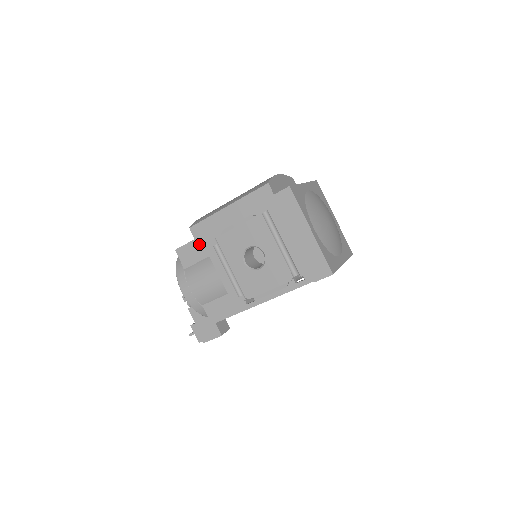
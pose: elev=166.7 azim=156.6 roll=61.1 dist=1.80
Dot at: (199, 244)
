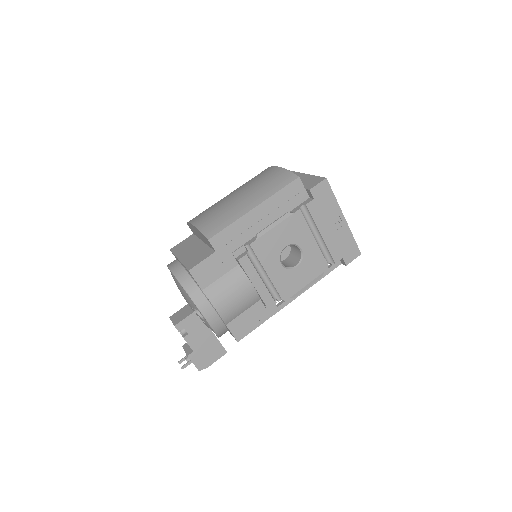
Dot at: (221, 256)
